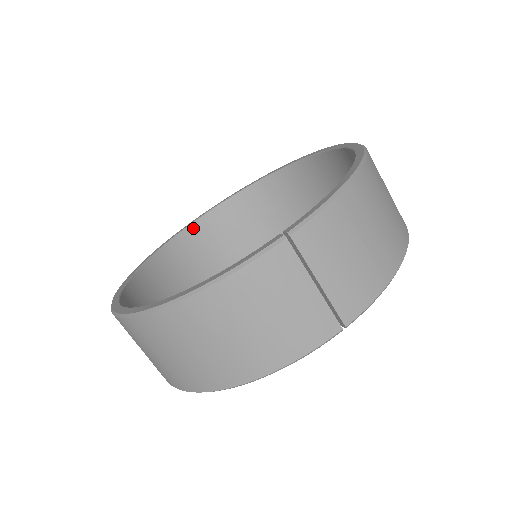
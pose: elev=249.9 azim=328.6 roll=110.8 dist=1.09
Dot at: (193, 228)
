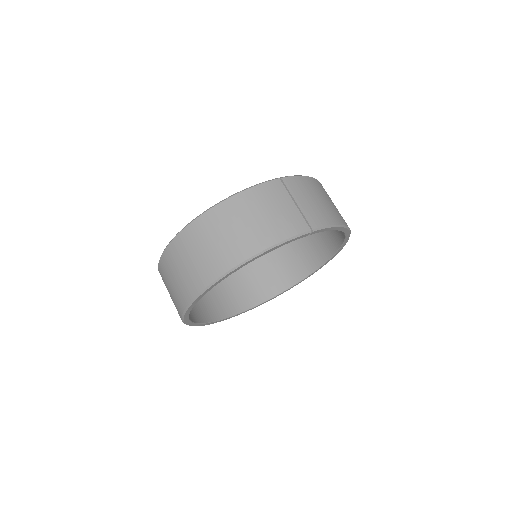
Dot at: occluded
